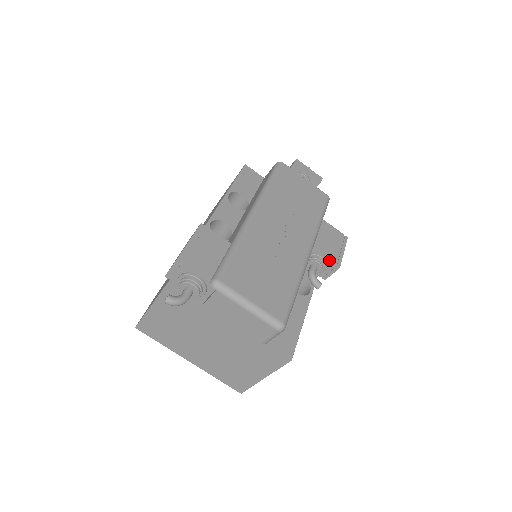
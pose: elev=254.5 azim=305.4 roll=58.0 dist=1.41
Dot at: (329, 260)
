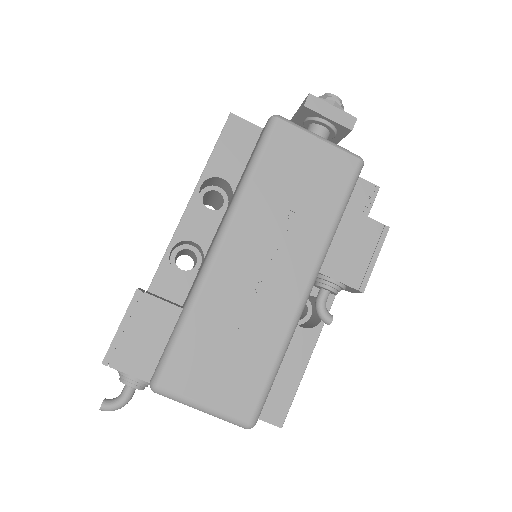
Dot at: (346, 284)
